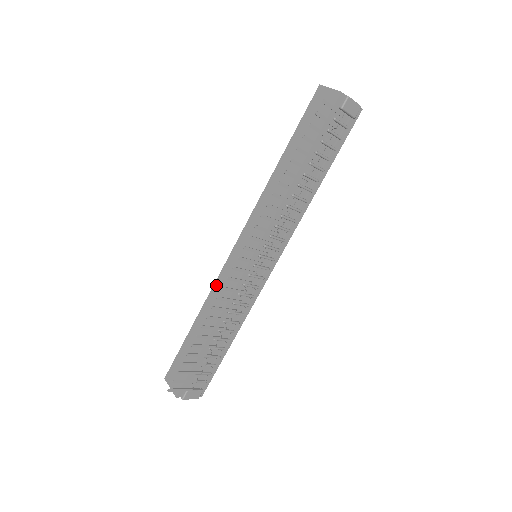
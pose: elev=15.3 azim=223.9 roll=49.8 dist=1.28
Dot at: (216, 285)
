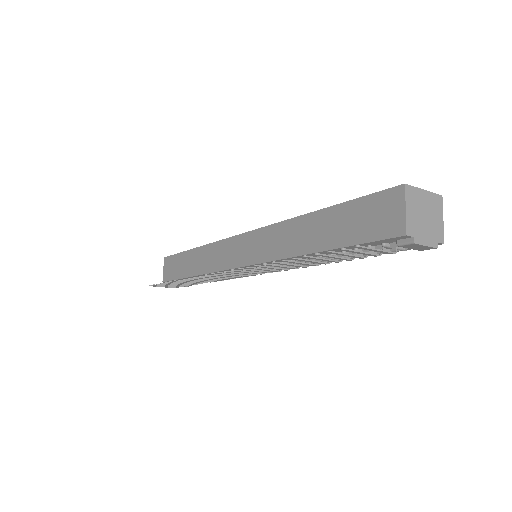
Dot at: (215, 245)
